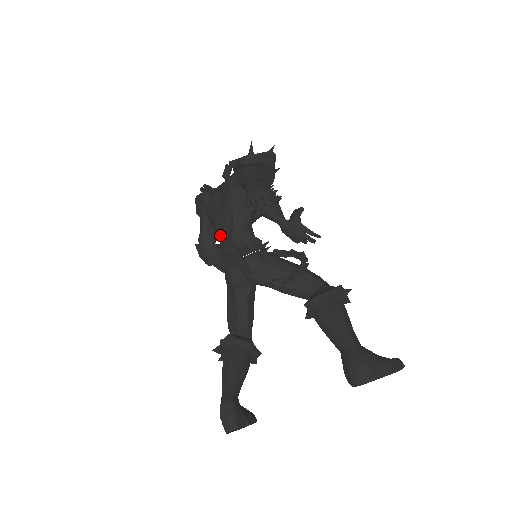
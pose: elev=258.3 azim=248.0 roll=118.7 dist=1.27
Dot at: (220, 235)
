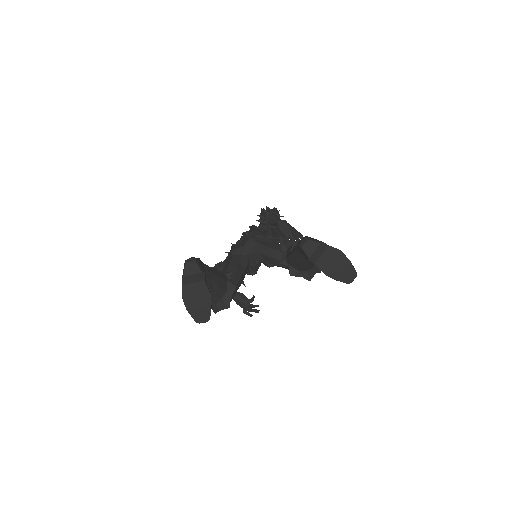
Dot at: occluded
